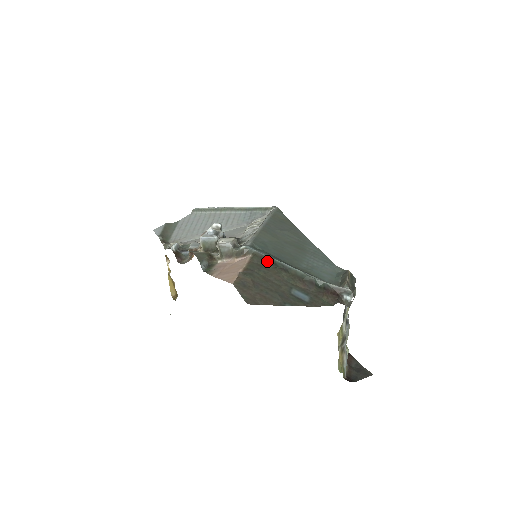
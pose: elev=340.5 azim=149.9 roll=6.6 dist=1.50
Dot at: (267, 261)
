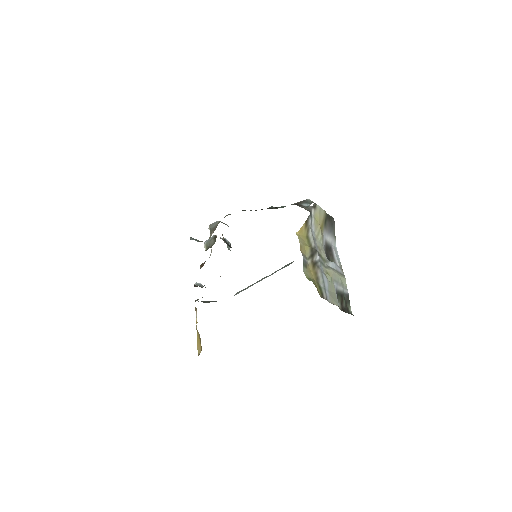
Dot at: occluded
